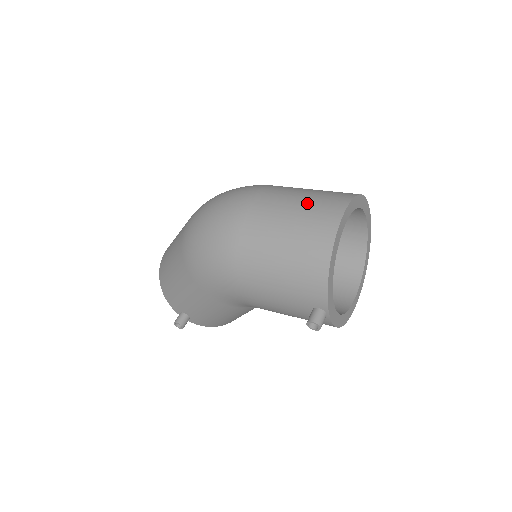
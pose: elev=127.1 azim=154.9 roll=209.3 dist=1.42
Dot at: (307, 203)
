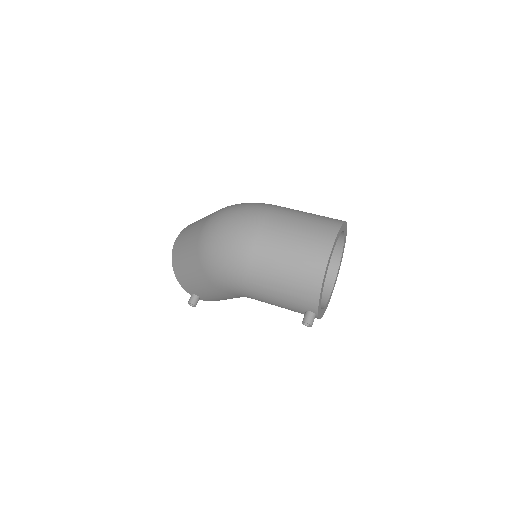
Dot at: (304, 235)
